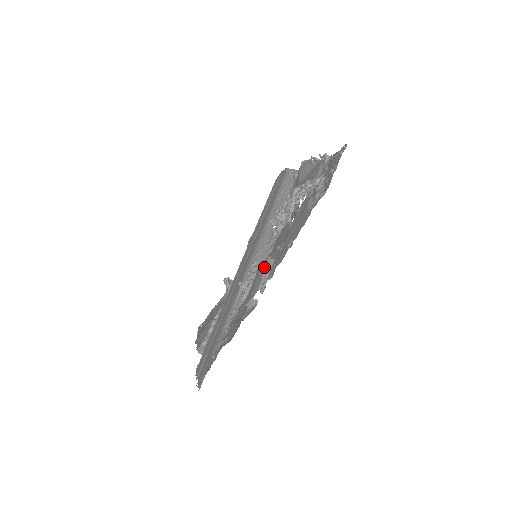
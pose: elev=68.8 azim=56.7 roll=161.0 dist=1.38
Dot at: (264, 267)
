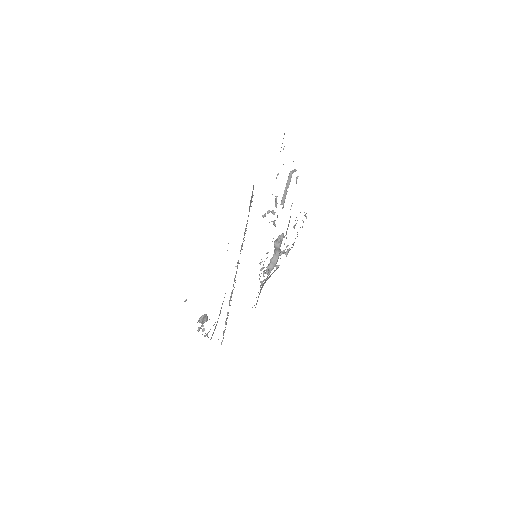
Dot at: occluded
